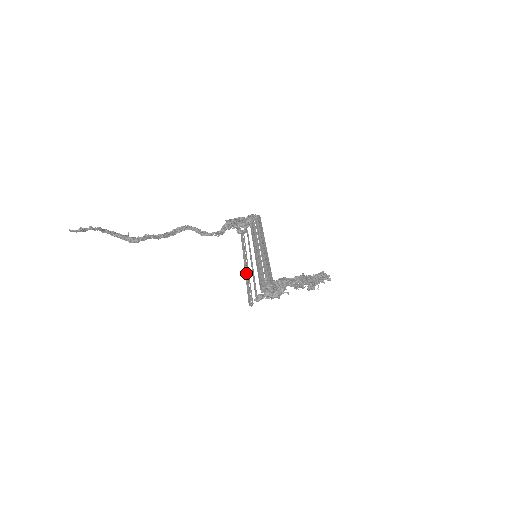
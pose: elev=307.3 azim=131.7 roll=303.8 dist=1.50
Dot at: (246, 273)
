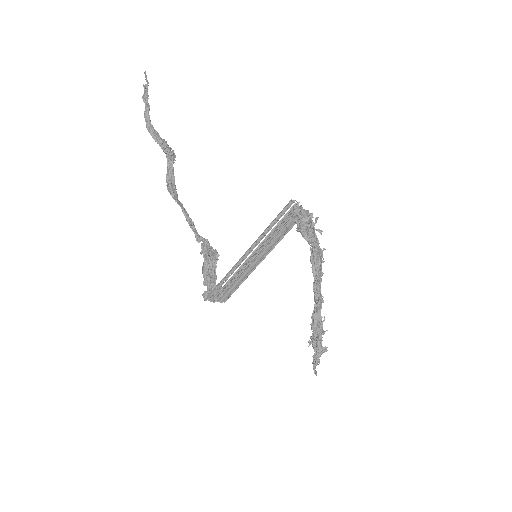
Dot at: (256, 241)
